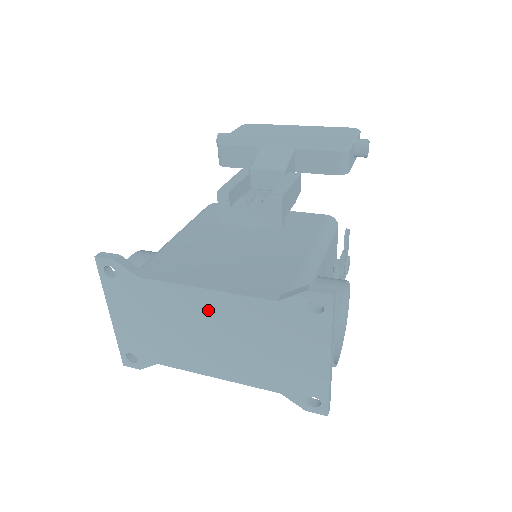
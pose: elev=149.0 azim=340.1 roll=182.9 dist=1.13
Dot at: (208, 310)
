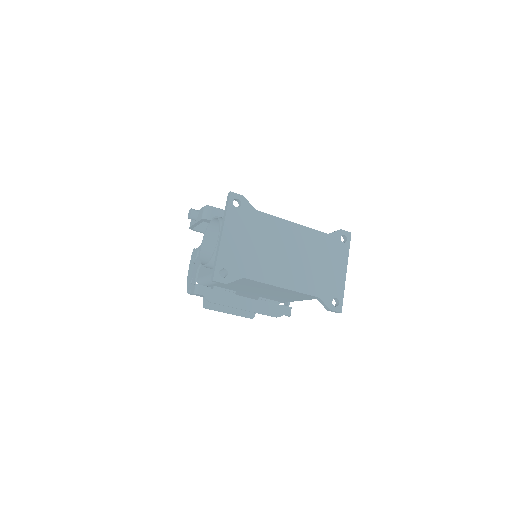
Dot at: (291, 236)
